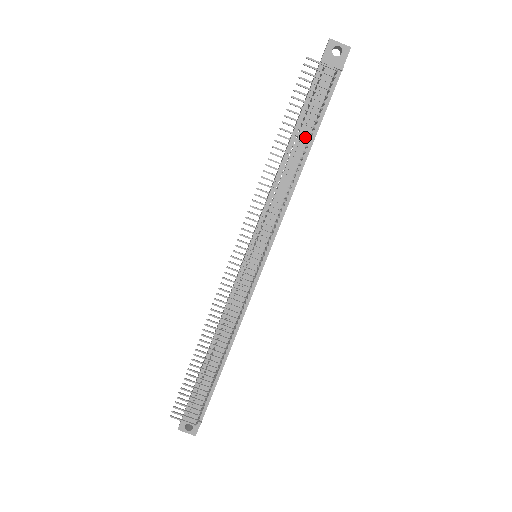
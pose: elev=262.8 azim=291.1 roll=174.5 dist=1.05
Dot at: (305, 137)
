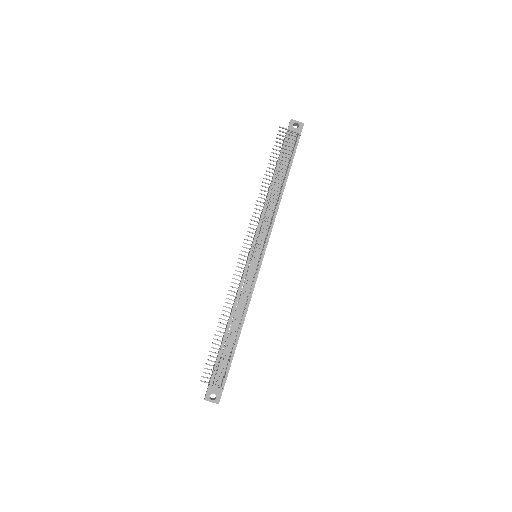
Dot at: (282, 174)
